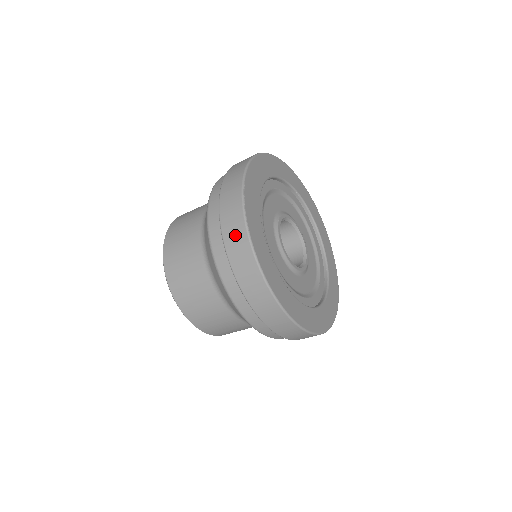
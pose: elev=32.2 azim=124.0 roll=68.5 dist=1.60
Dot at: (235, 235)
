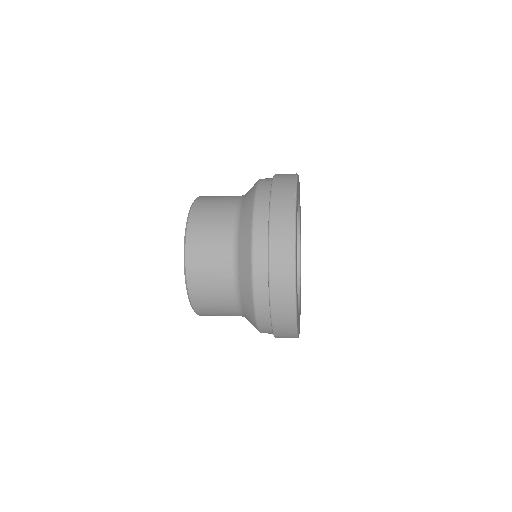
Dot at: (283, 300)
